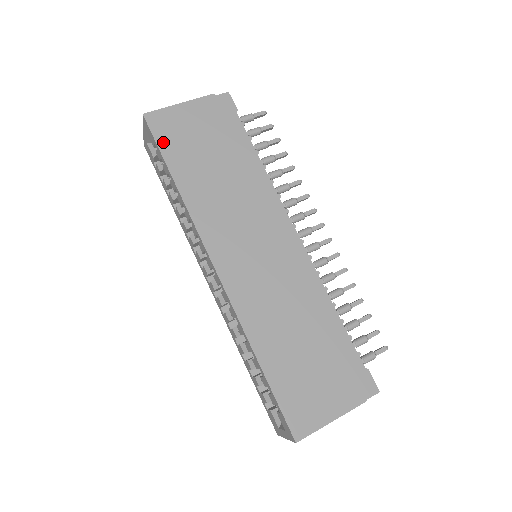
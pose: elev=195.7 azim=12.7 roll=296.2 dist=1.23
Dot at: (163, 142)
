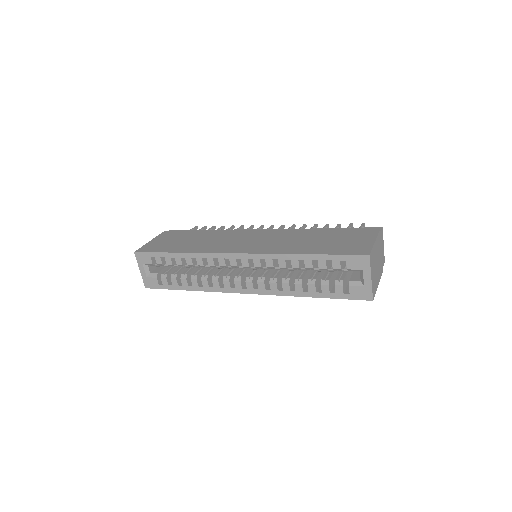
Dot at: (156, 250)
